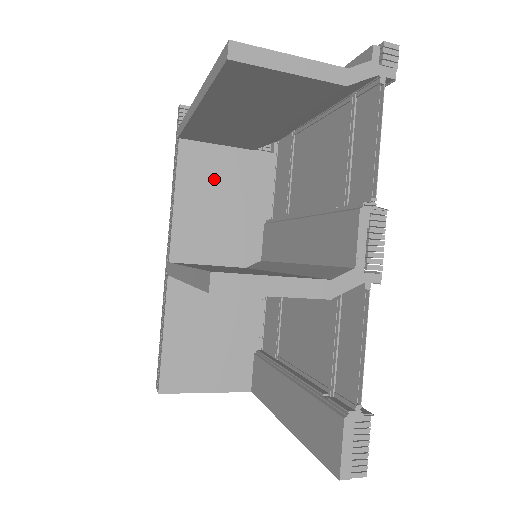
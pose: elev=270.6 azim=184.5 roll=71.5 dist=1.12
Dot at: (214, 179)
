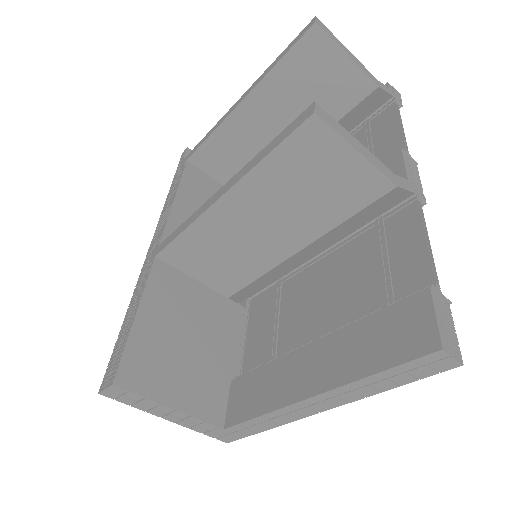
Dot at: occluded
